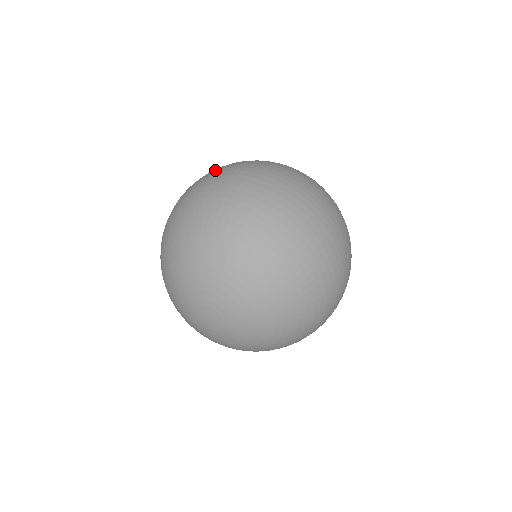
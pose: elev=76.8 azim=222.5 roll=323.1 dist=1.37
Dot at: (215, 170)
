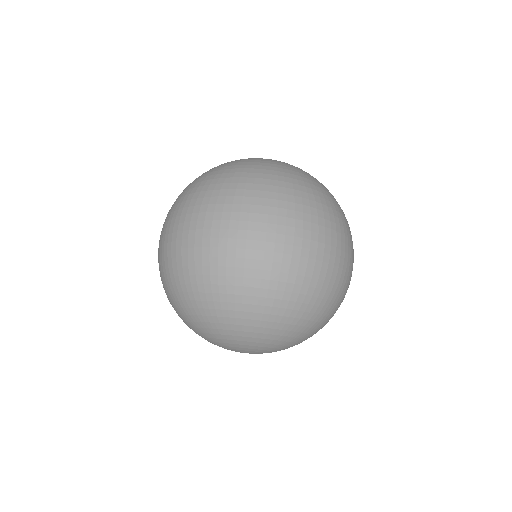
Dot at: (199, 220)
